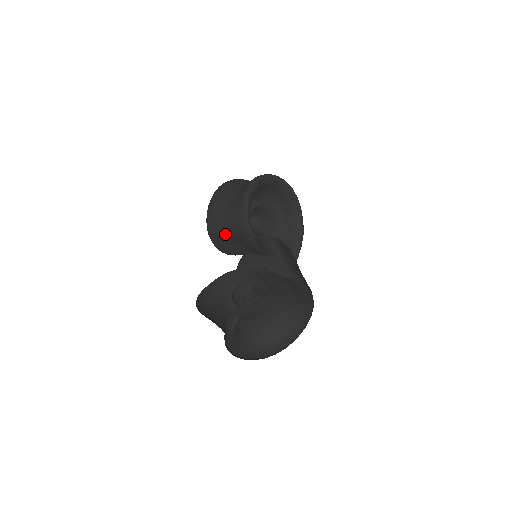
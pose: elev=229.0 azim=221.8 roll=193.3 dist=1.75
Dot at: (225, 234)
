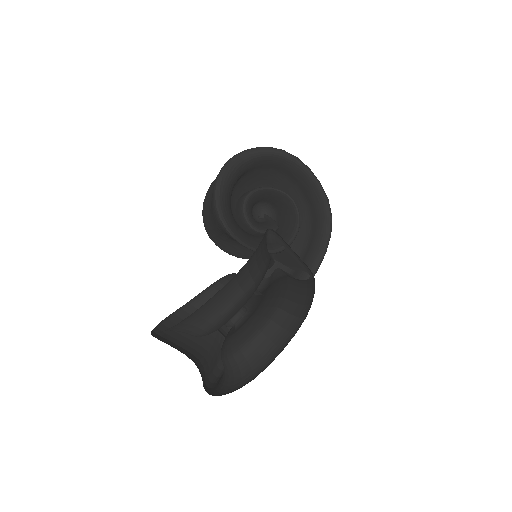
Dot at: (218, 234)
